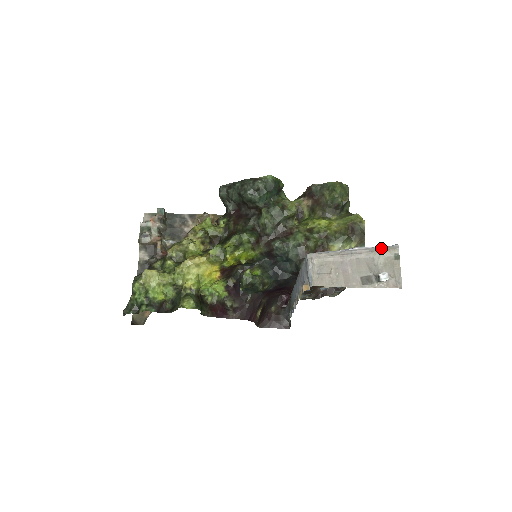
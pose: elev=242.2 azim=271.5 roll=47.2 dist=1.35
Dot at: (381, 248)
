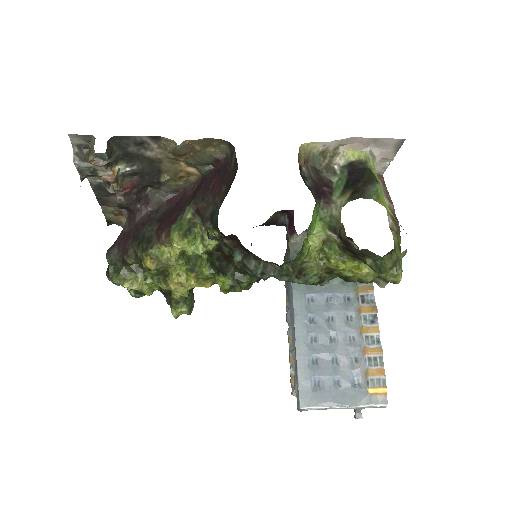
Dot at: occluded
